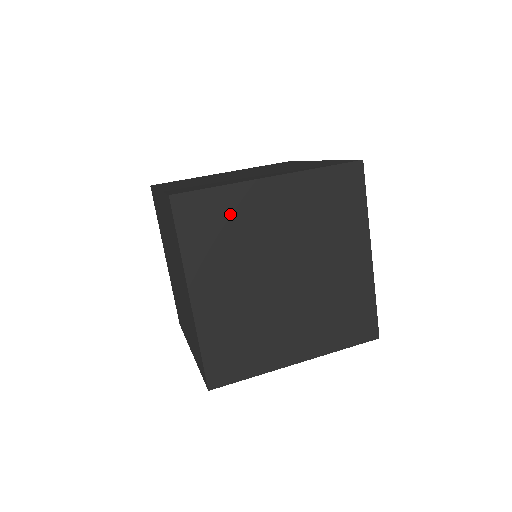
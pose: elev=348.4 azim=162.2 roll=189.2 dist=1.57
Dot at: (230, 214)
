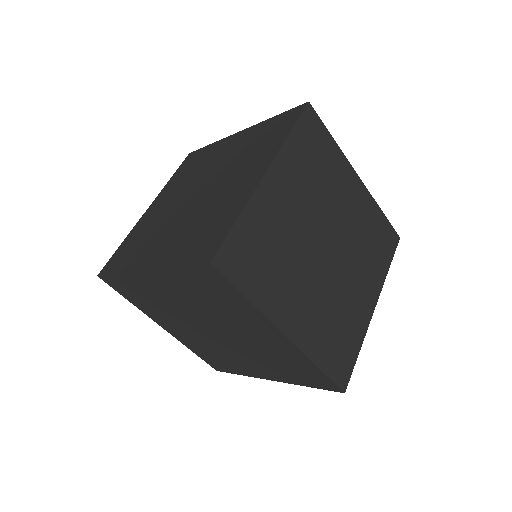
Dot at: (262, 235)
